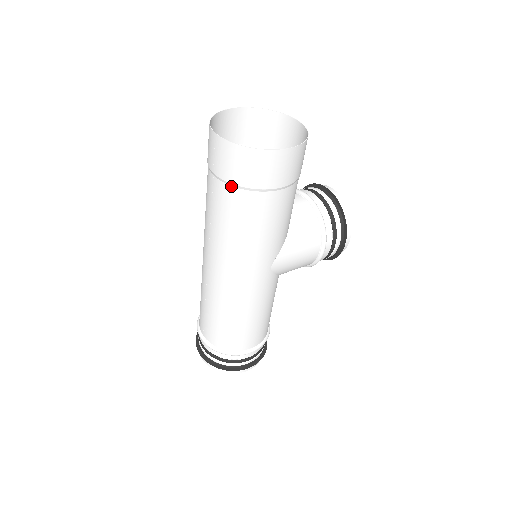
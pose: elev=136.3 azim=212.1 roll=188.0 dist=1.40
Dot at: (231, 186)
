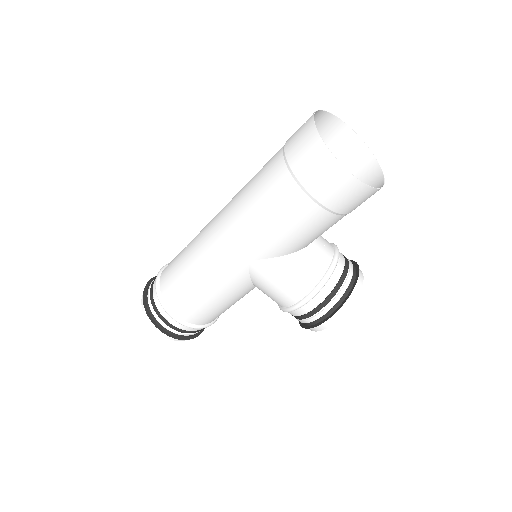
Dot at: (284, 160)
